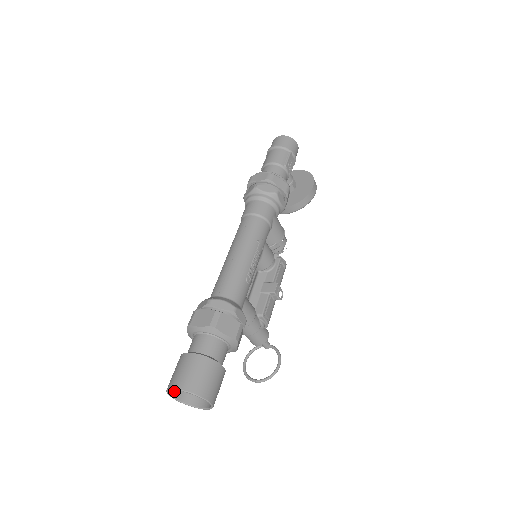
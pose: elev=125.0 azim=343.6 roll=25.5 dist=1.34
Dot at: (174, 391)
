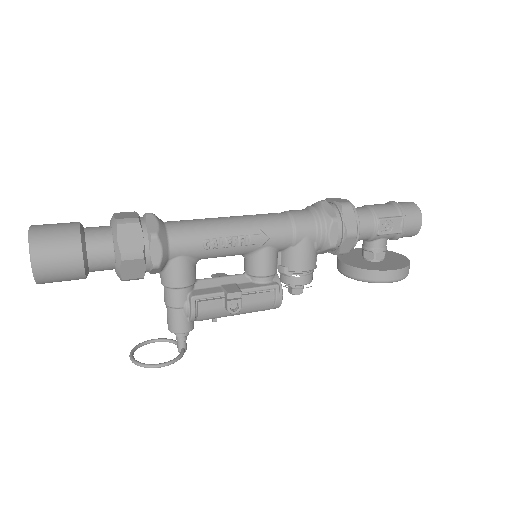
Dot at: occluded
